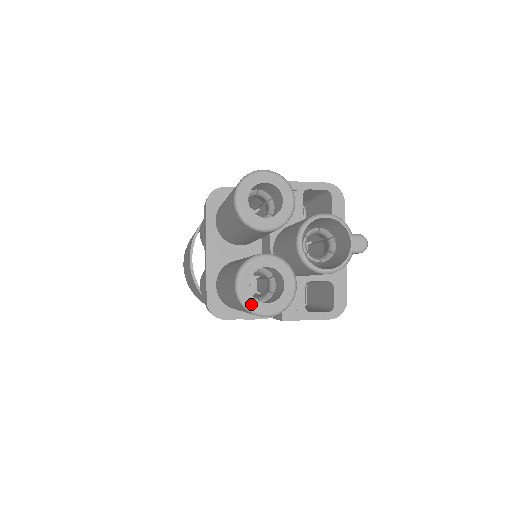
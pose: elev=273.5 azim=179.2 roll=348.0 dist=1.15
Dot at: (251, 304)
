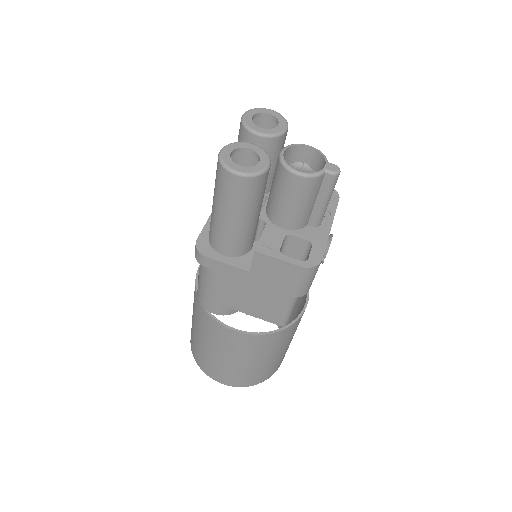
Dot at: (227, 162)
